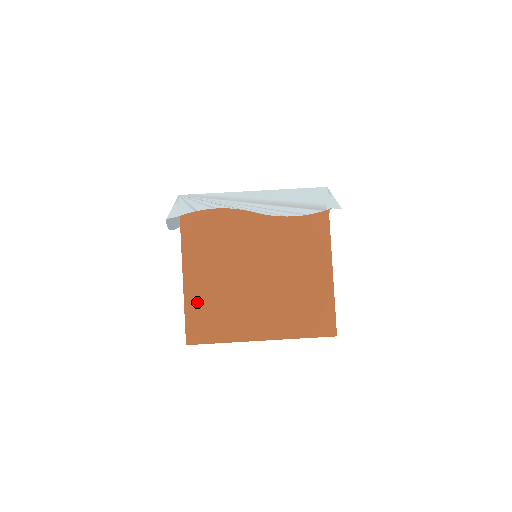
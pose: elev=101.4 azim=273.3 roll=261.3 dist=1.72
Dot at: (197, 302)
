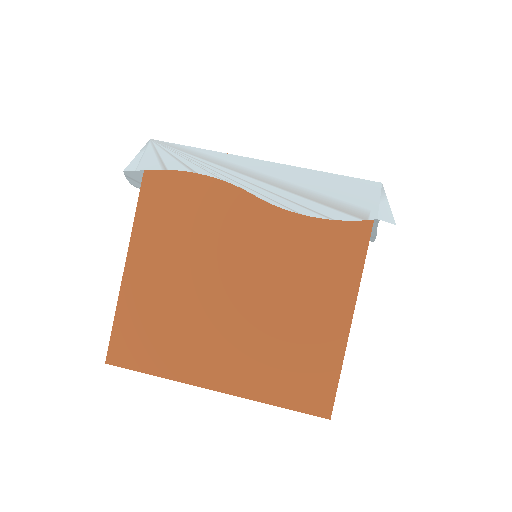
Dot at: (136, 306)
